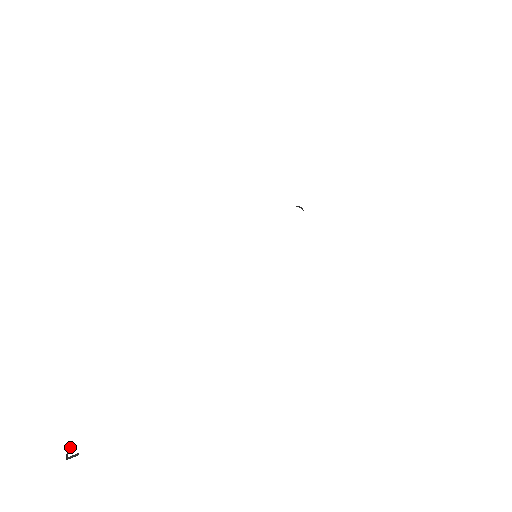
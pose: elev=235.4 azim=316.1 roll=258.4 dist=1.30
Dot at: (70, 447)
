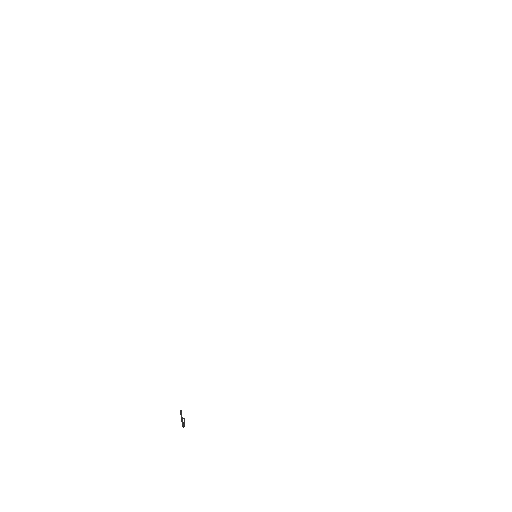
Dot at: (184, 422)
